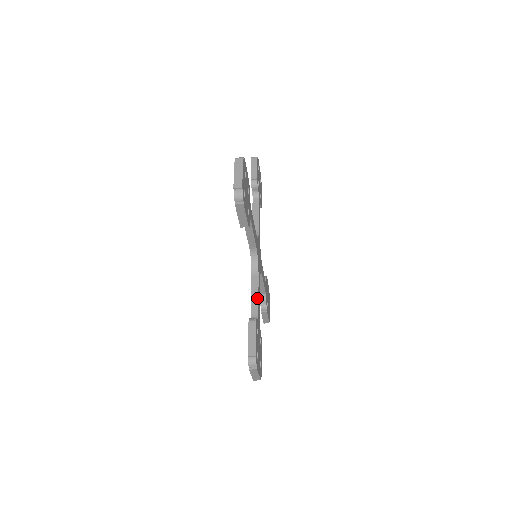
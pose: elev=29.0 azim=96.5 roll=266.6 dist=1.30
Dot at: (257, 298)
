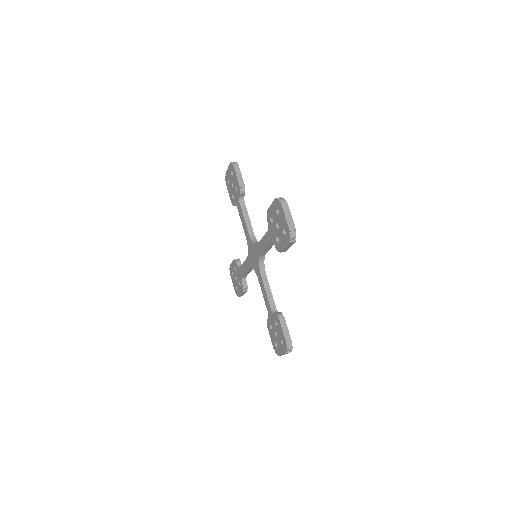
Dot at: (271, 294)
